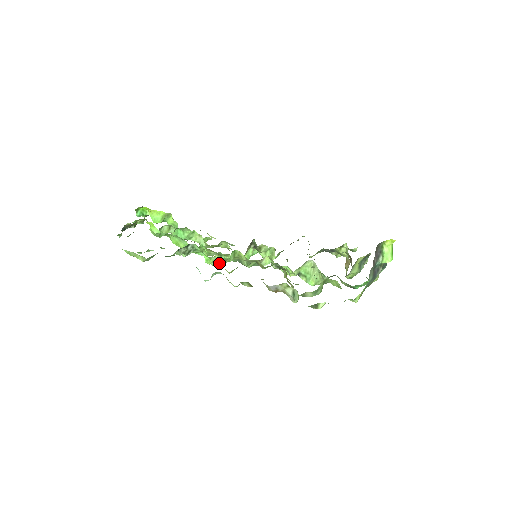
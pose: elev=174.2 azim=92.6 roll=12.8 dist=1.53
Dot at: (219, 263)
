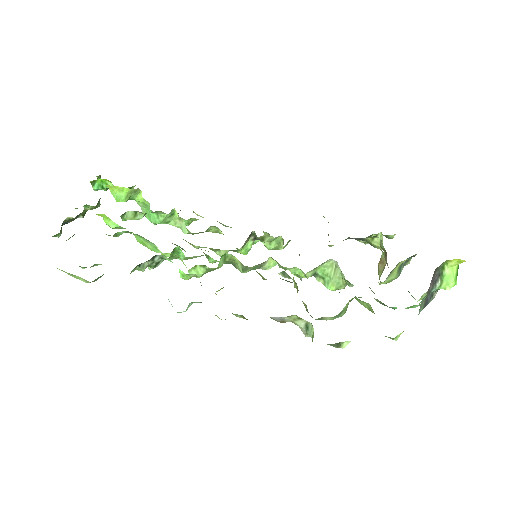
Dot at: (200, 282)
